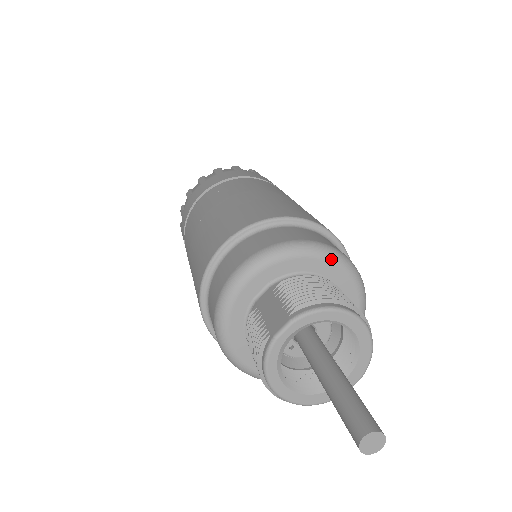
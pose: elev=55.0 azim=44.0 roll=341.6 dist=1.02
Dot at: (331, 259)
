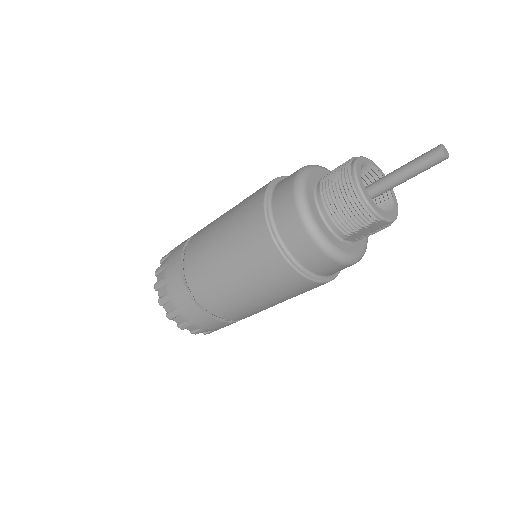
Dot at: occluded
